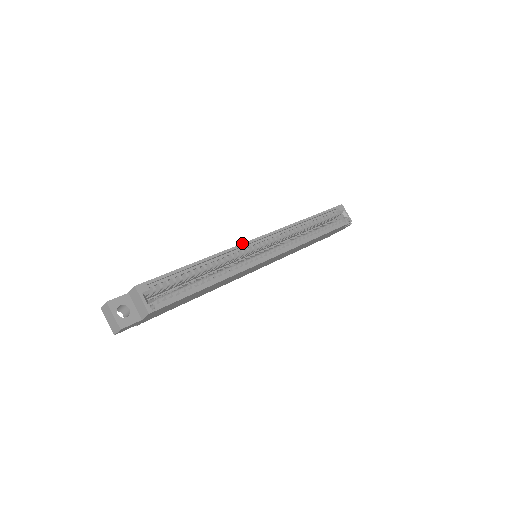
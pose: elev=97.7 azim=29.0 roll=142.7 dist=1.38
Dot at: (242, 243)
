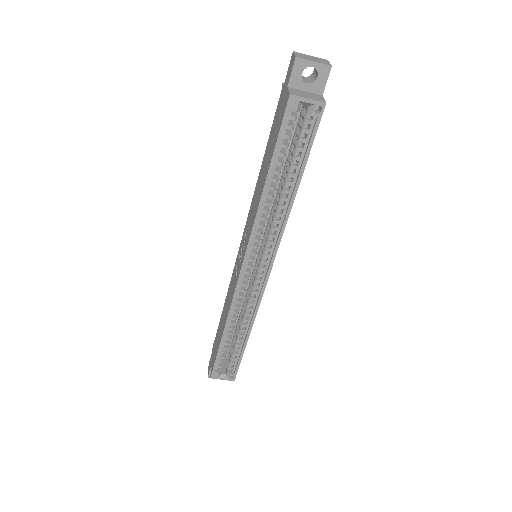
Dot at: (234, 290)
